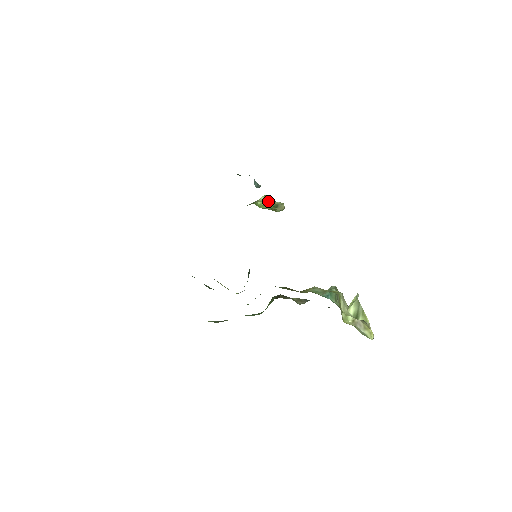
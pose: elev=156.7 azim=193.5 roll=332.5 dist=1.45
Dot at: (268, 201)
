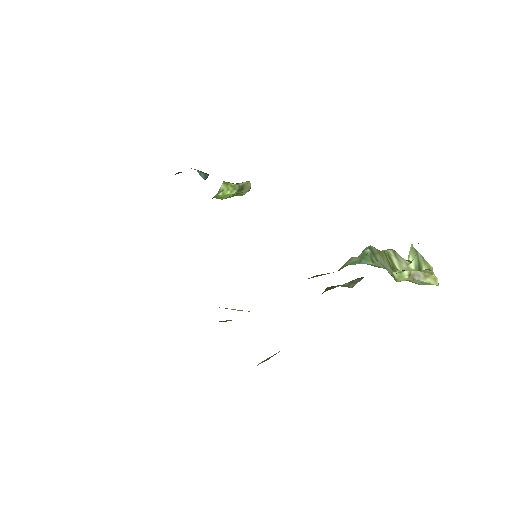
Dot at: (230, 187)
